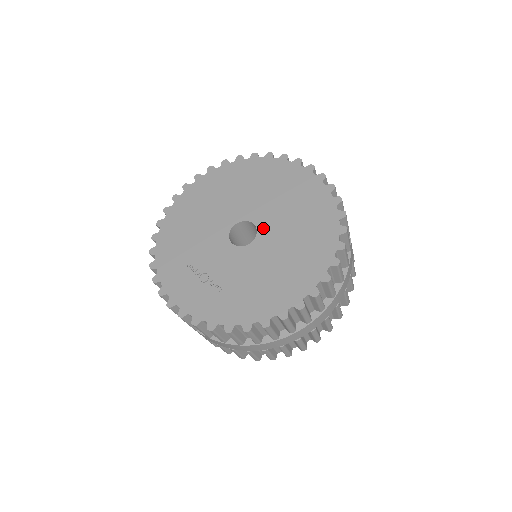
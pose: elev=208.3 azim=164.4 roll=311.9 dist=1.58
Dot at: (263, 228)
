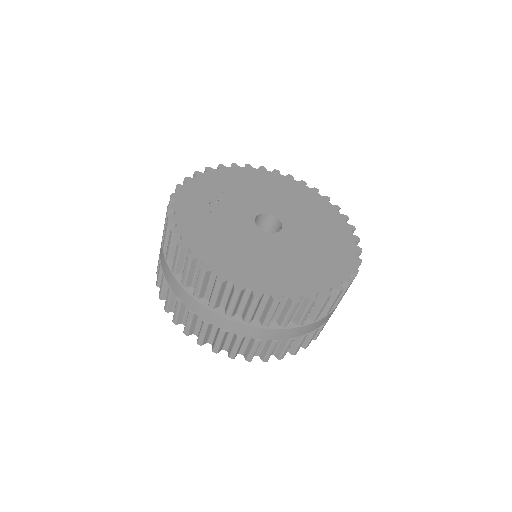
Dot at: (281, 236)
